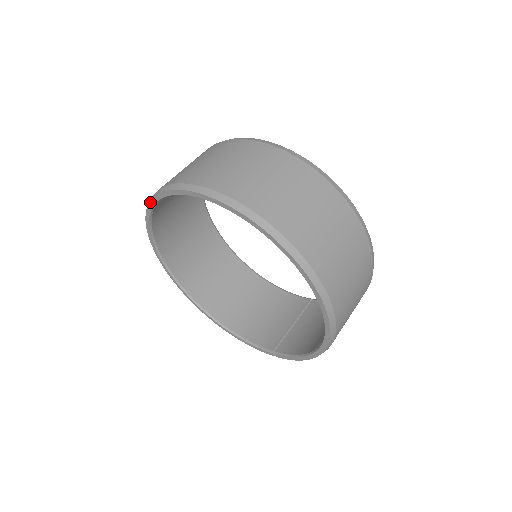
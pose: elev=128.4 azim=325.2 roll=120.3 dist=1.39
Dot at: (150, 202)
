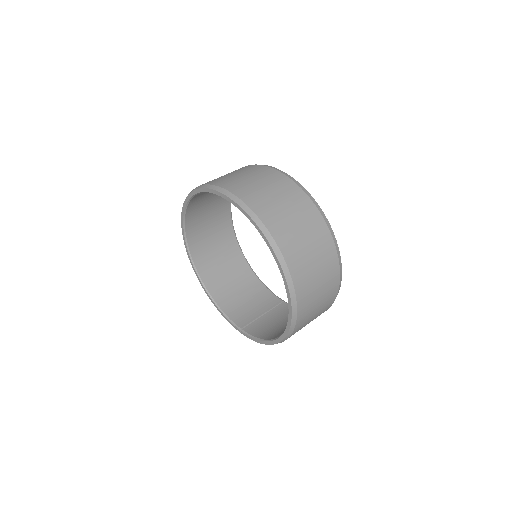
Dot at: (196, 190)
